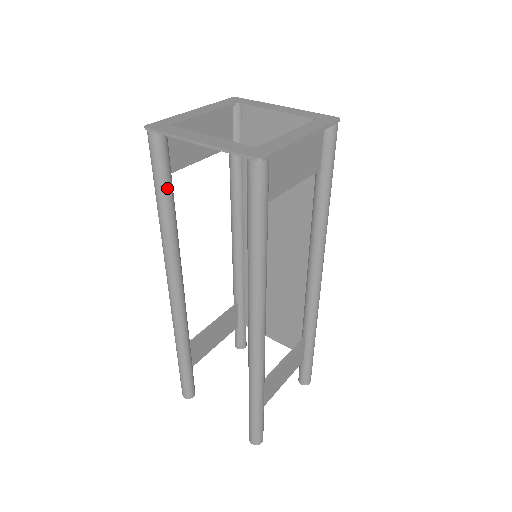
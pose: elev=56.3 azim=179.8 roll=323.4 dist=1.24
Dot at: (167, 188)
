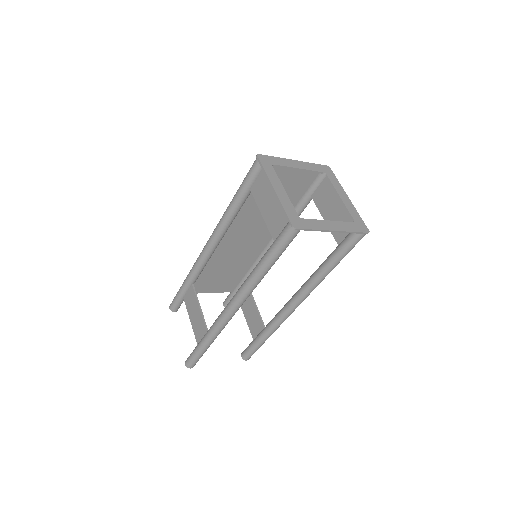
Dot at: occluded
